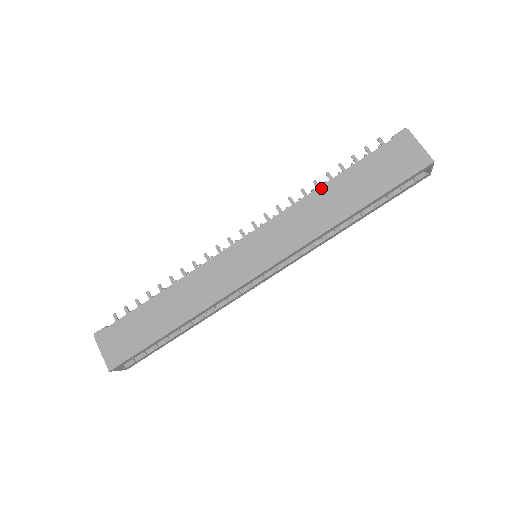
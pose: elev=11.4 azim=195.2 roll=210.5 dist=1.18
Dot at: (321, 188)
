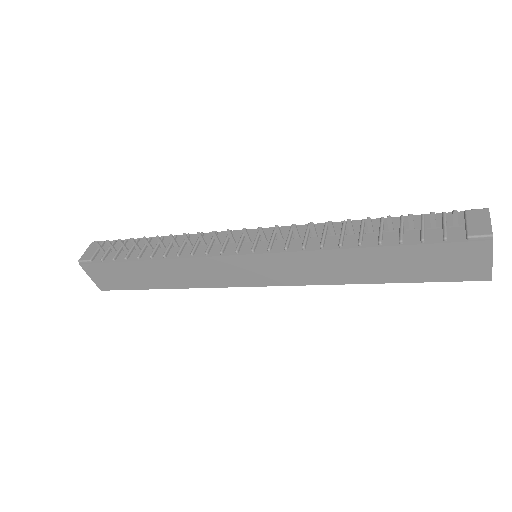
Dot at: (351, 250)
